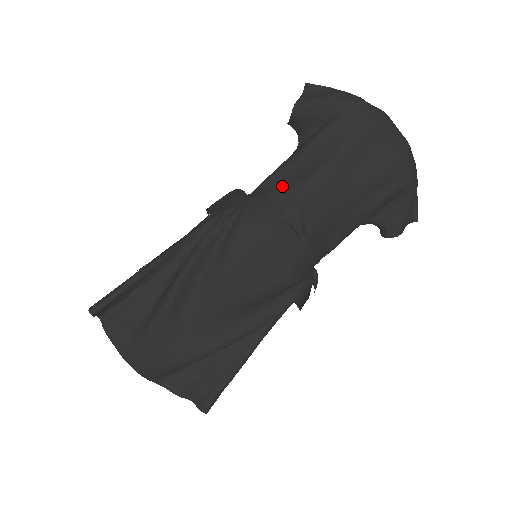
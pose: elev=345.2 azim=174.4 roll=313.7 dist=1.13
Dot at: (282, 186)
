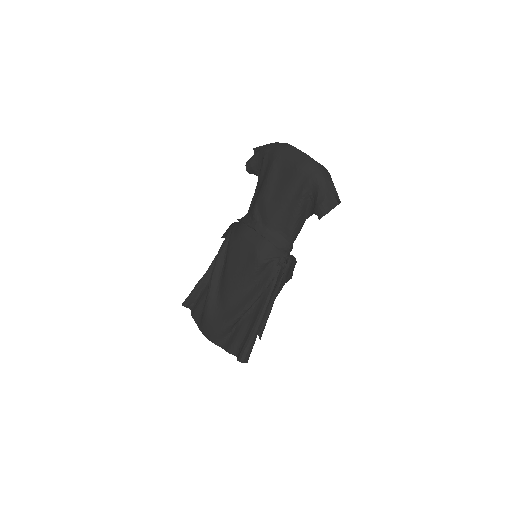
Dot at: (251, 208)
